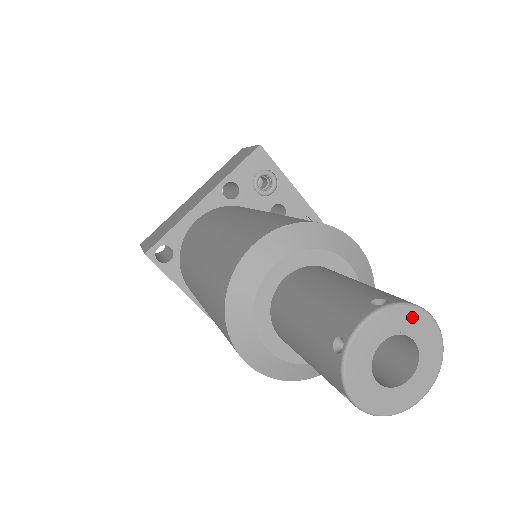
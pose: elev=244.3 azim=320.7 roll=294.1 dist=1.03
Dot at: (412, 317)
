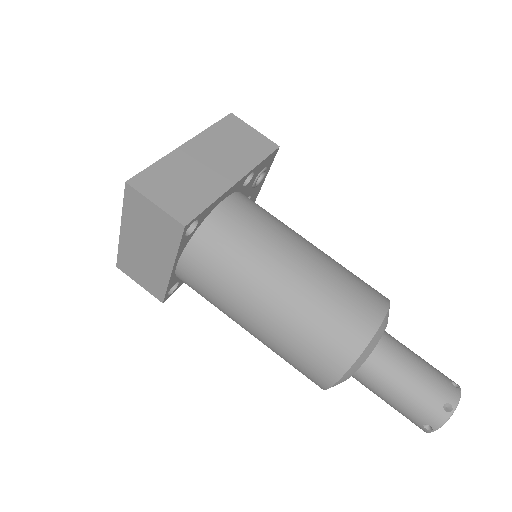
Dot at: occluded
